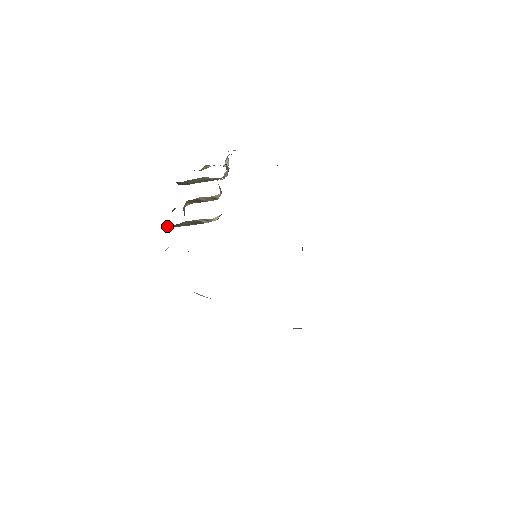
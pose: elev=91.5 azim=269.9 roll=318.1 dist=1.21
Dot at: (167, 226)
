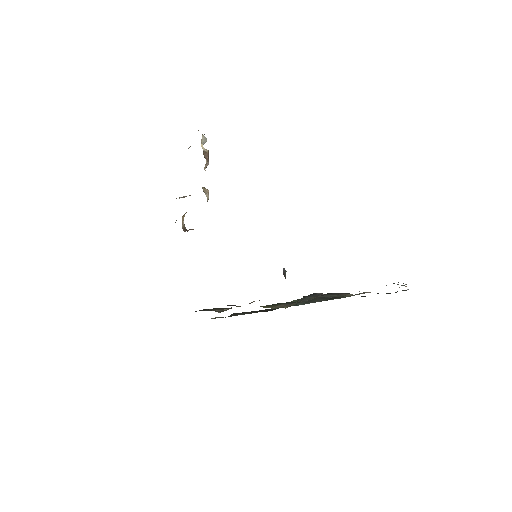
Dot at: occluded
